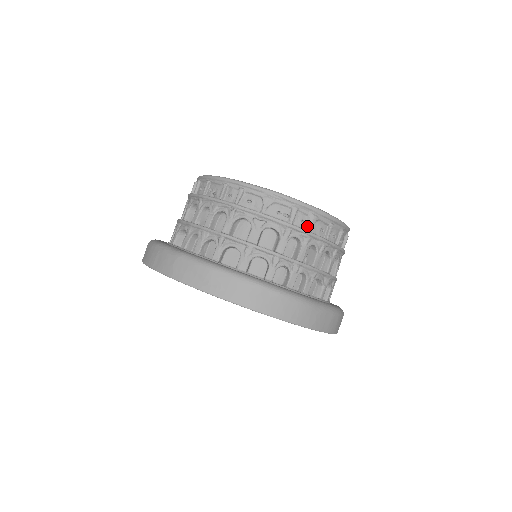
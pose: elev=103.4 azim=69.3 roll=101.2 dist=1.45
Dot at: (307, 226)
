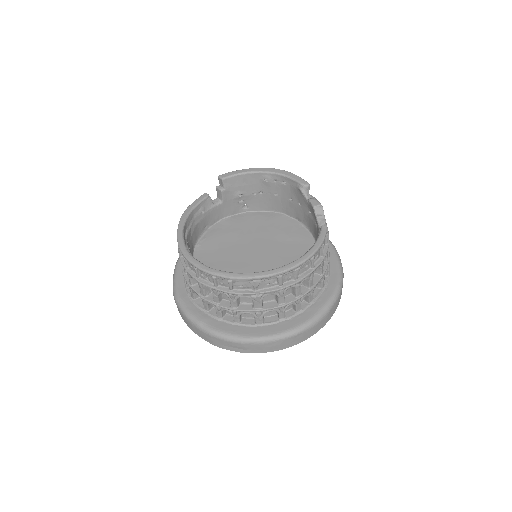
Dot at: (294, 278)
